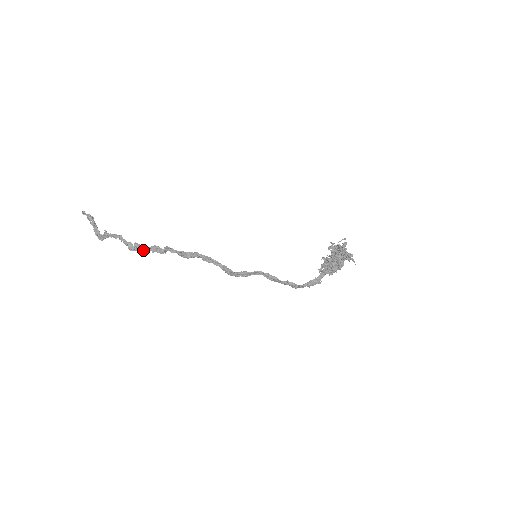
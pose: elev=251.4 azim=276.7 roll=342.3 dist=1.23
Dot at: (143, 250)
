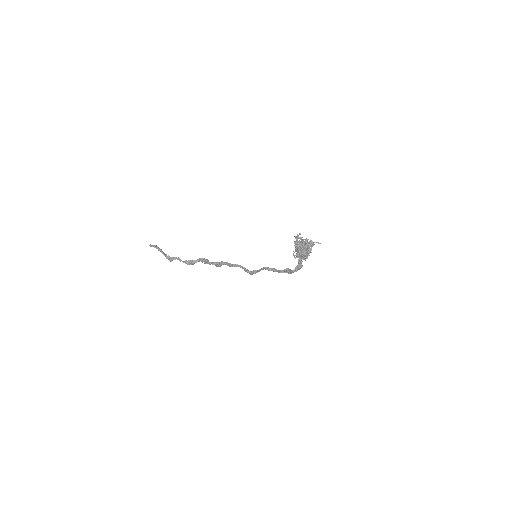
Dot at: occluded
